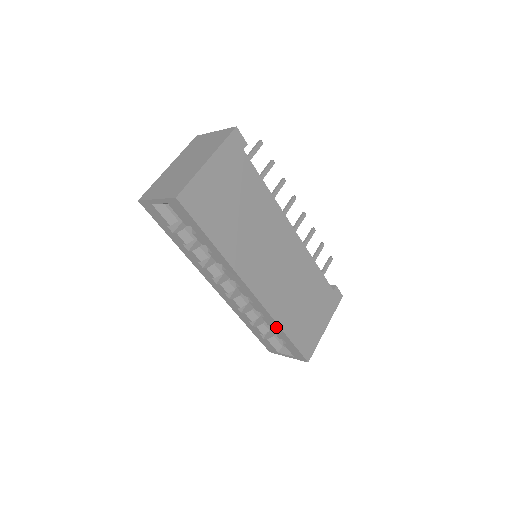
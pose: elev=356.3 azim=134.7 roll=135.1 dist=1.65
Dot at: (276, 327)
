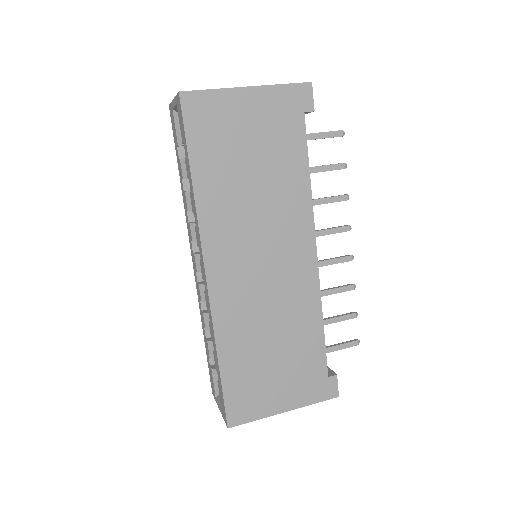
Dot at: (215, 346)
